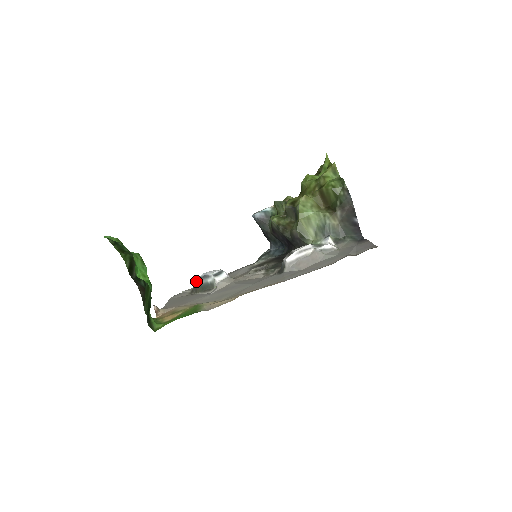
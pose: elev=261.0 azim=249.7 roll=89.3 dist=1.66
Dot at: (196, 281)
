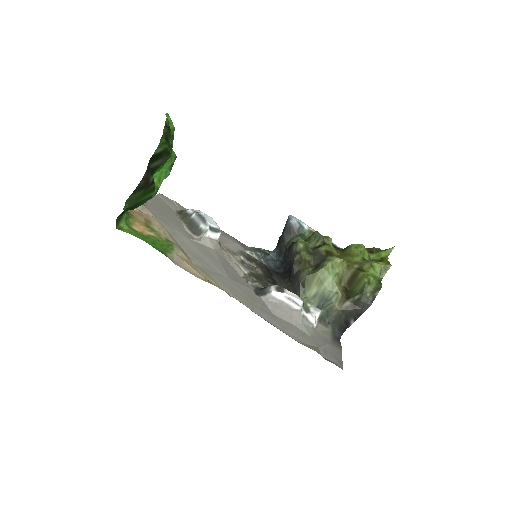
Dot at: (192, 211)
